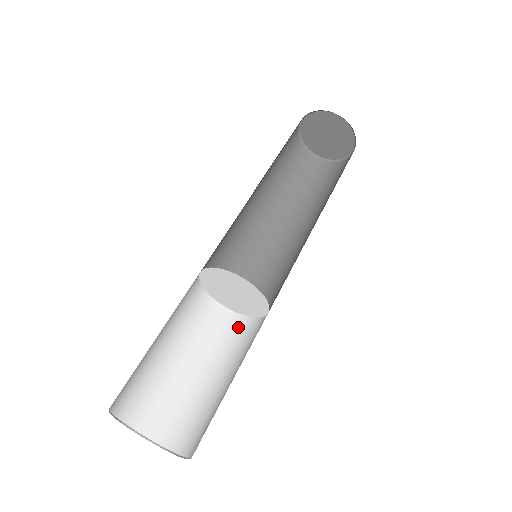
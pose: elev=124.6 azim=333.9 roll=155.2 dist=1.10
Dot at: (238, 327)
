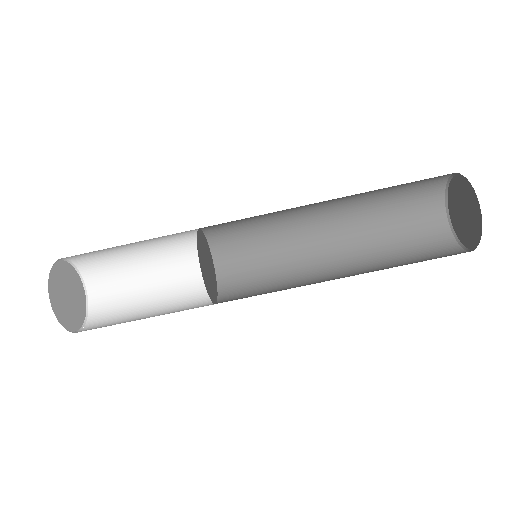
Dot at: (197, 255)
